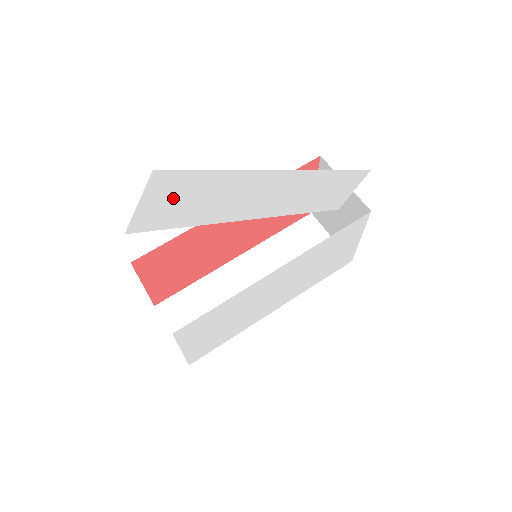
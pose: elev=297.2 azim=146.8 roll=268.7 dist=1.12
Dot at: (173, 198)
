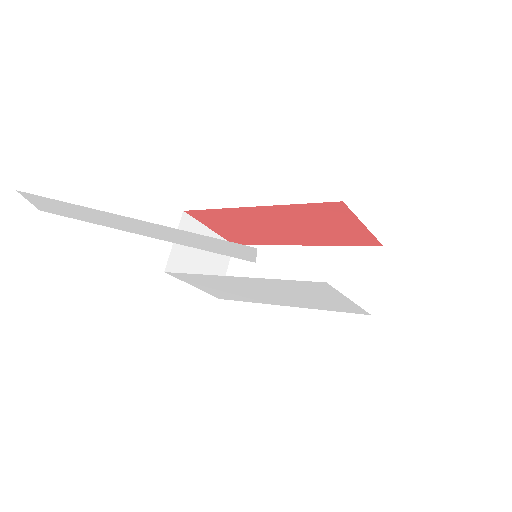
Dot at: (50, 205)
